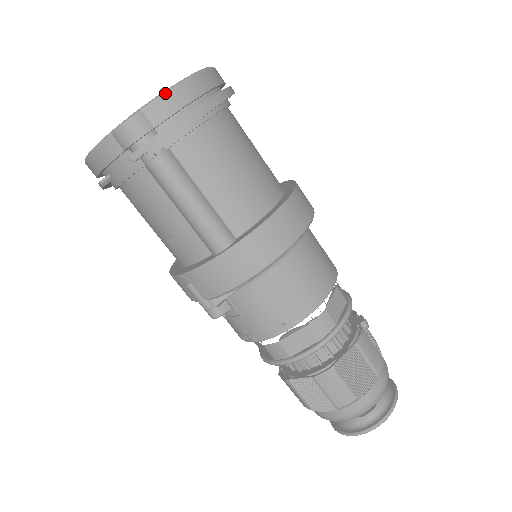
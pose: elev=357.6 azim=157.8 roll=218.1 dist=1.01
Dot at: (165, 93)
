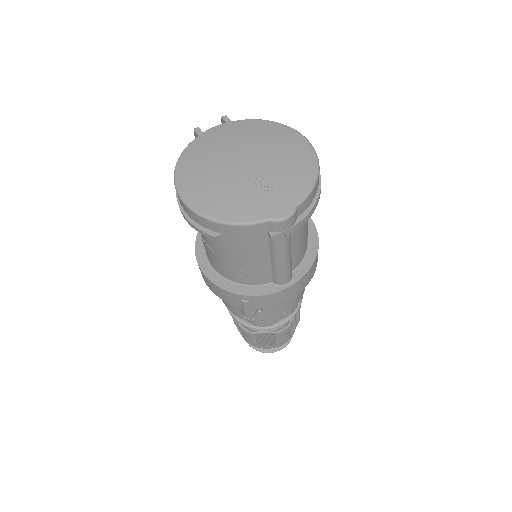
Dot at: (311, 192)
